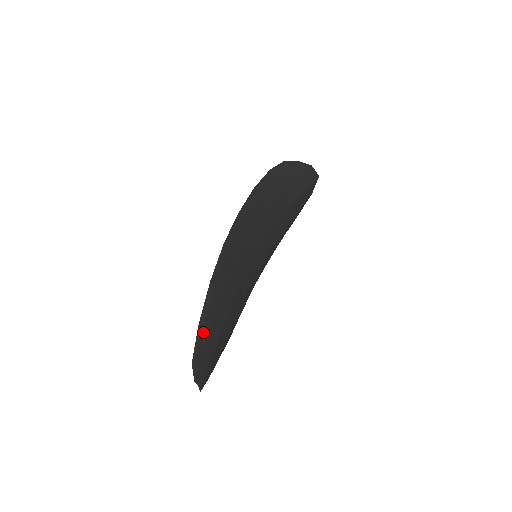
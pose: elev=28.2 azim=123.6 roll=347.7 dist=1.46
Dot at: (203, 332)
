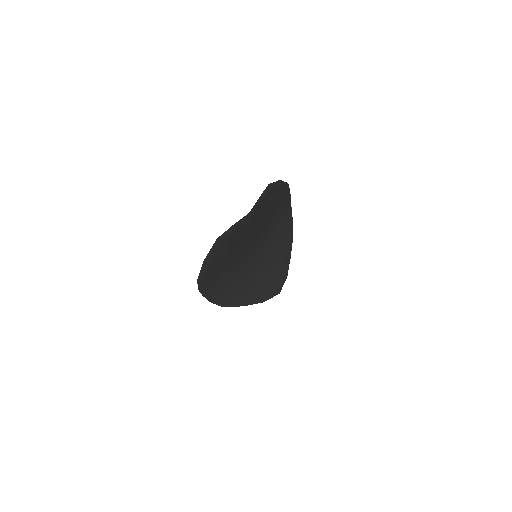
Dot at: (274, 191)
